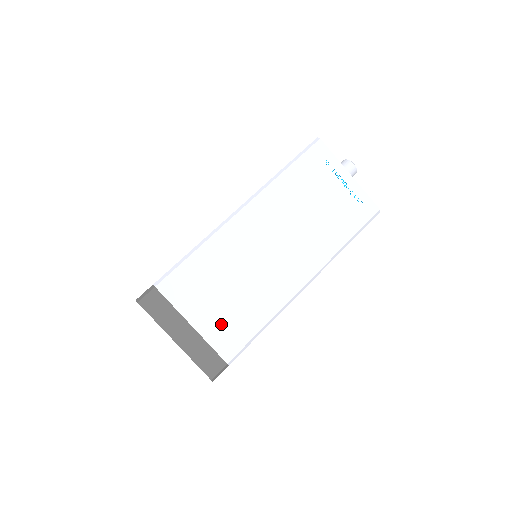
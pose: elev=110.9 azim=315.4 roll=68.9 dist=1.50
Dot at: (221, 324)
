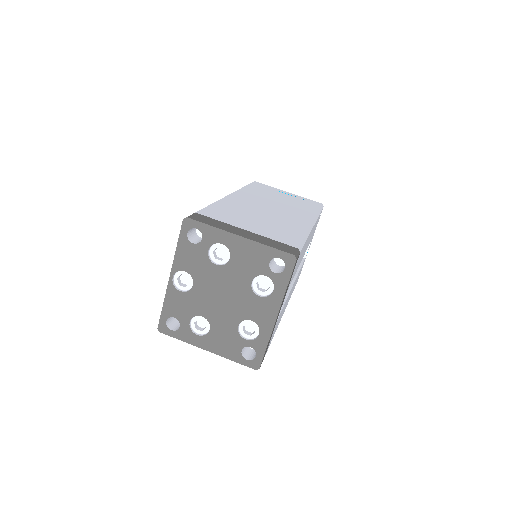
Dot at: (270, 231)
